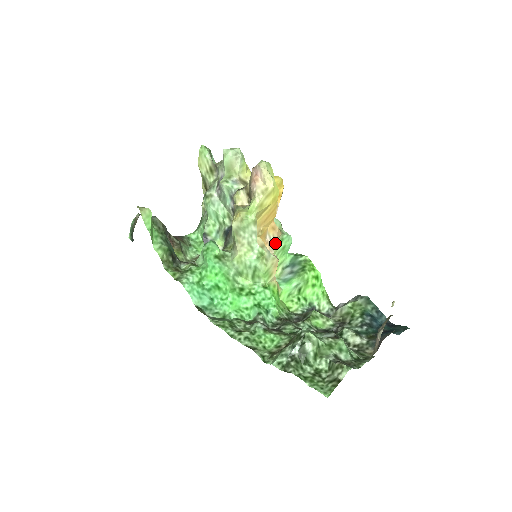
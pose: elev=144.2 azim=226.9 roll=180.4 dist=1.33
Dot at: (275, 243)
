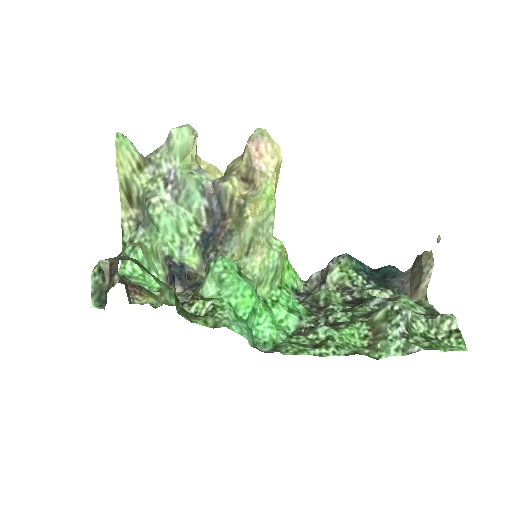
Dot at: occluded
